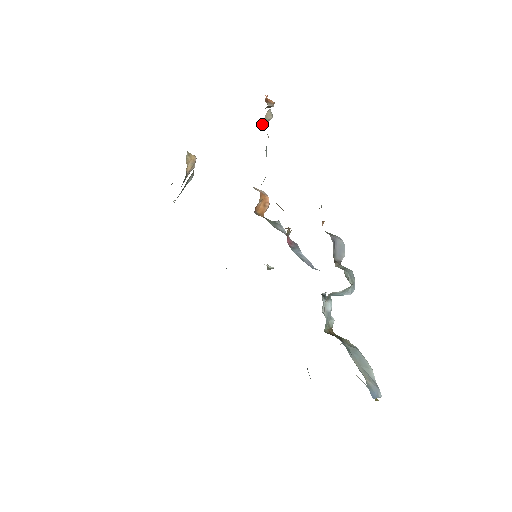
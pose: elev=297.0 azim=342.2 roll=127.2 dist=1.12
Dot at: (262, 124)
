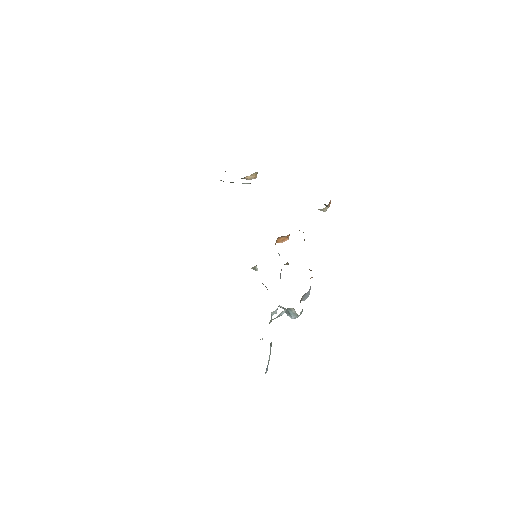
Dot at: (319, 209)
